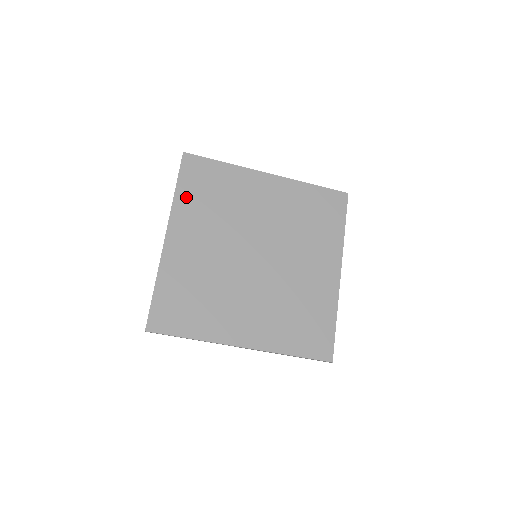
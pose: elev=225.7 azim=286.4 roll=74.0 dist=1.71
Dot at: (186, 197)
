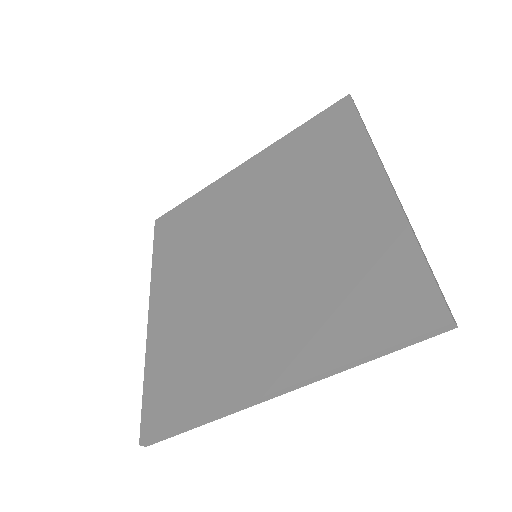
Dot at: (163, 257)
